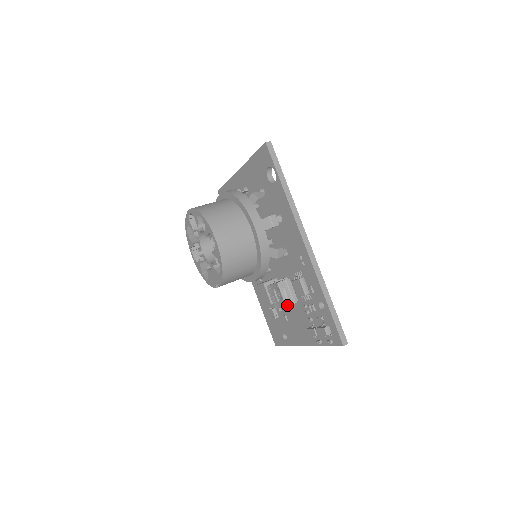
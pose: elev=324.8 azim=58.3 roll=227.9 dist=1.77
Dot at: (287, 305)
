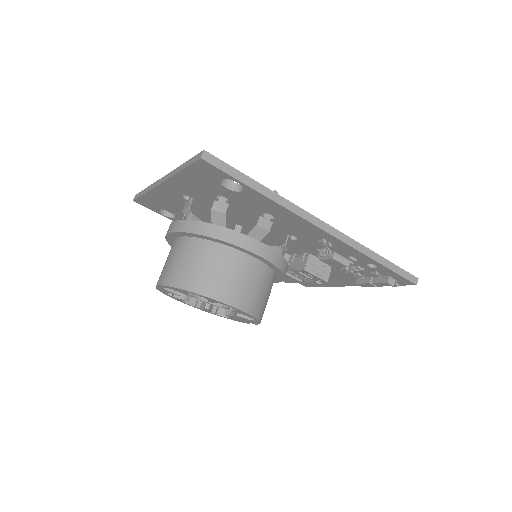
Dot at: (327, 280)
